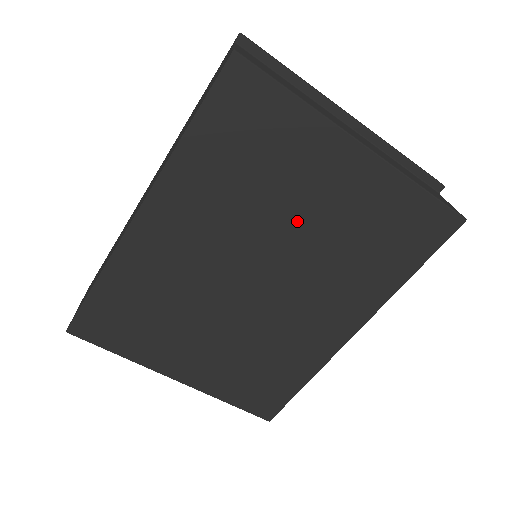
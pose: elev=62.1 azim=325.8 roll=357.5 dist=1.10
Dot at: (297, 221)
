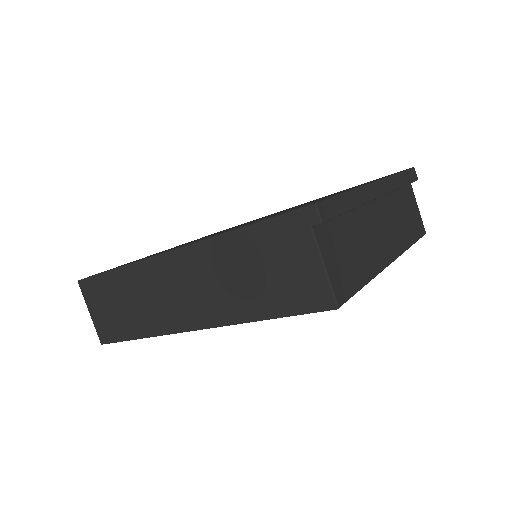
Dot at: occluded
